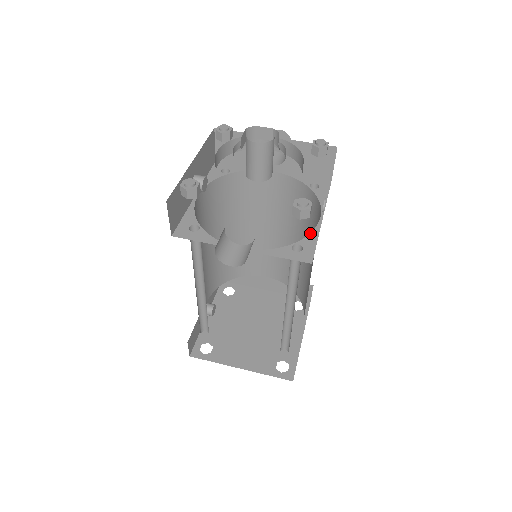
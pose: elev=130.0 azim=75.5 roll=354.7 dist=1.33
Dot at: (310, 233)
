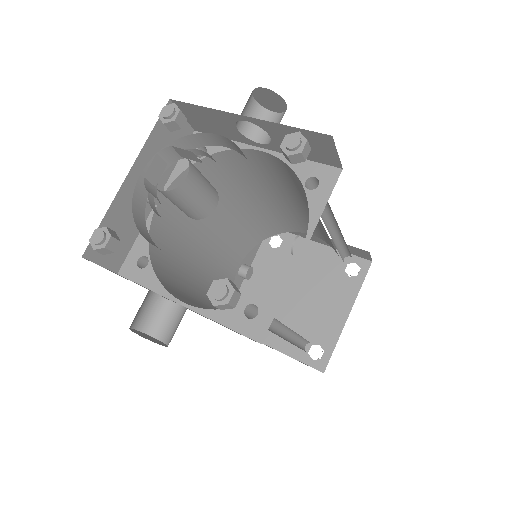
Dot at: (276, 284)
